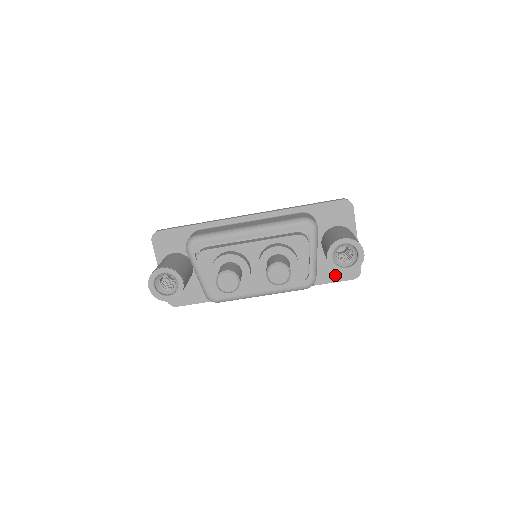
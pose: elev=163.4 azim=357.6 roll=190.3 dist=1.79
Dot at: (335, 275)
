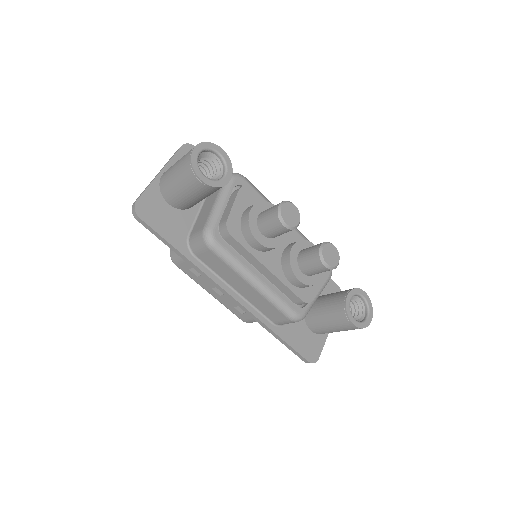
Dot at: (298, 342)
